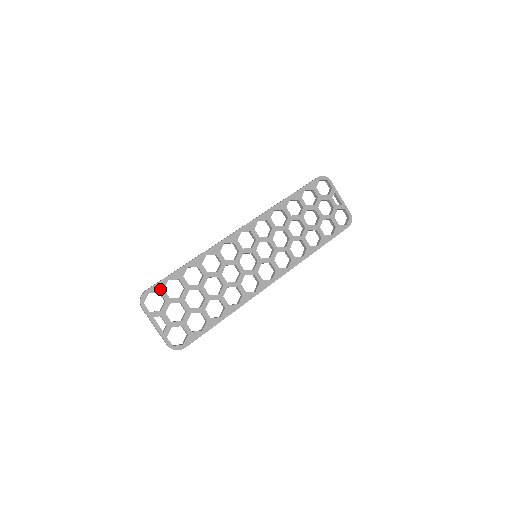
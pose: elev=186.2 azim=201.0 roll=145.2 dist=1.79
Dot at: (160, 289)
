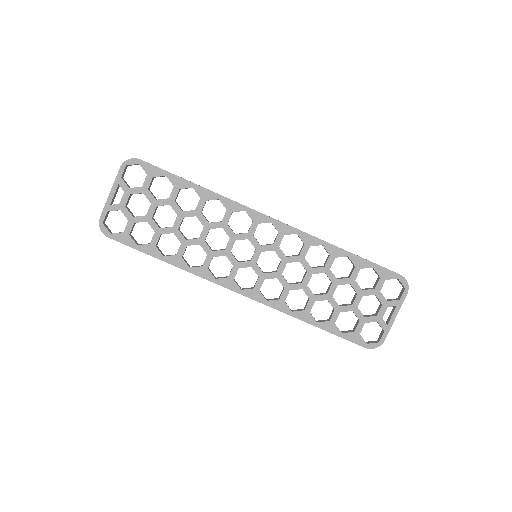
Dot at: (151, 173)
